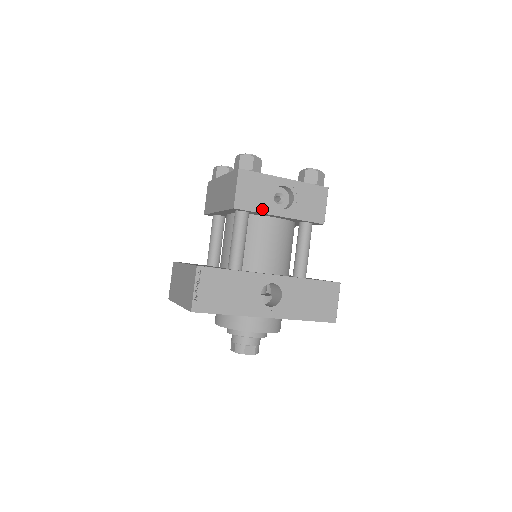
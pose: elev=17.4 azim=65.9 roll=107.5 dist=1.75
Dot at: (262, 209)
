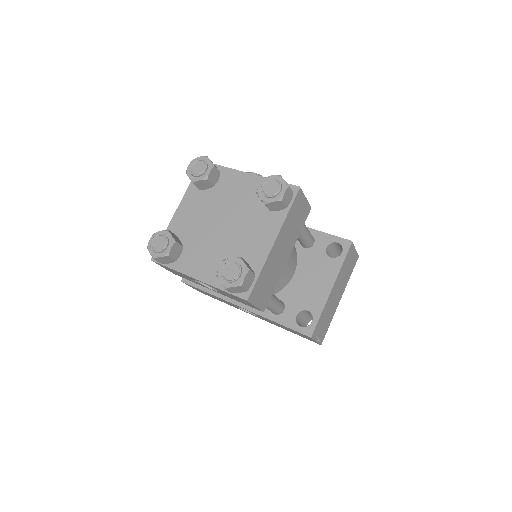
Dot at: (195, 282)
